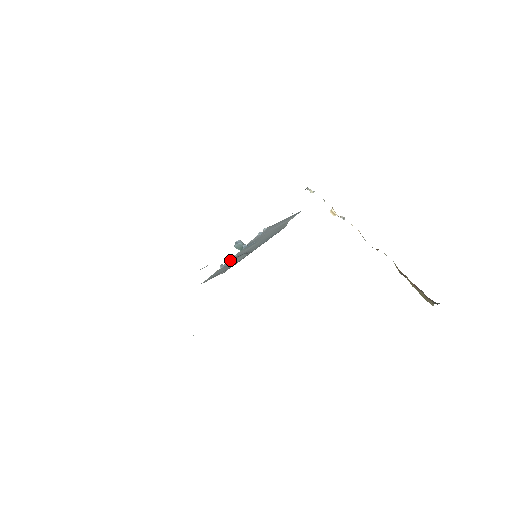
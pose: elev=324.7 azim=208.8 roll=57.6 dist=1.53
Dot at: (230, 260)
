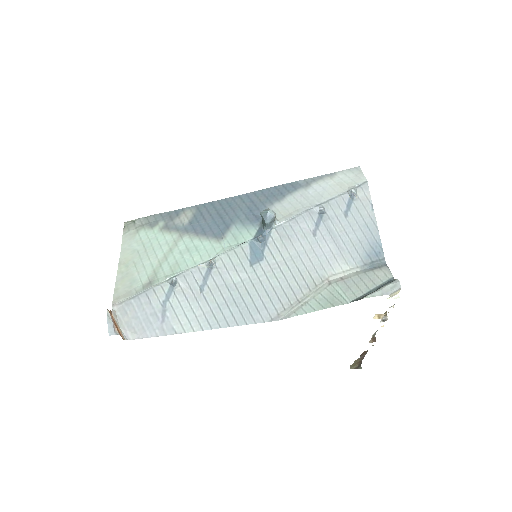
Dot at: (197, 273)
